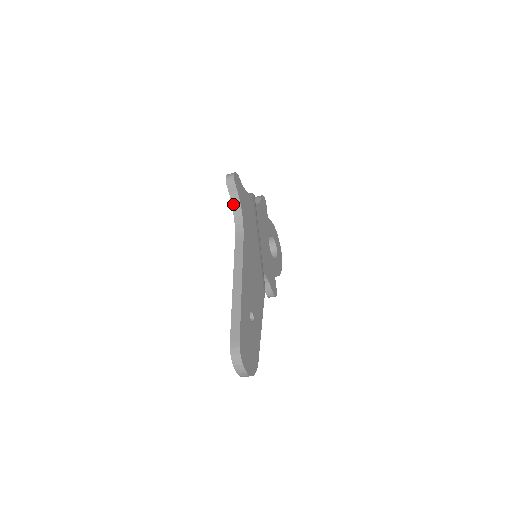
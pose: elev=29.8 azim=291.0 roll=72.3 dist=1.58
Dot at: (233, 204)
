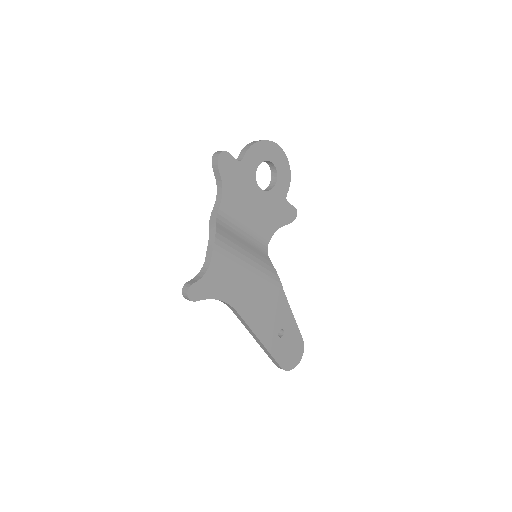
Dot at: occluded
